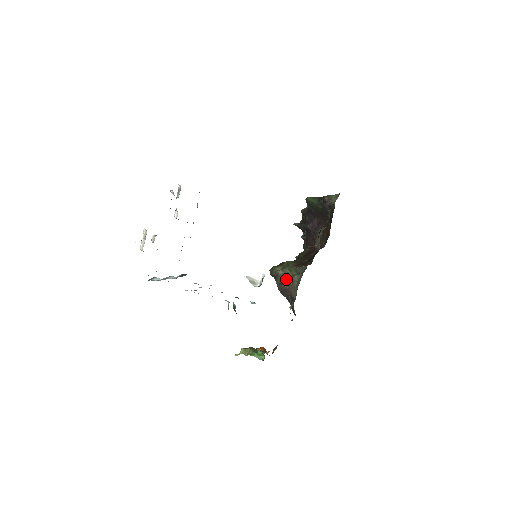
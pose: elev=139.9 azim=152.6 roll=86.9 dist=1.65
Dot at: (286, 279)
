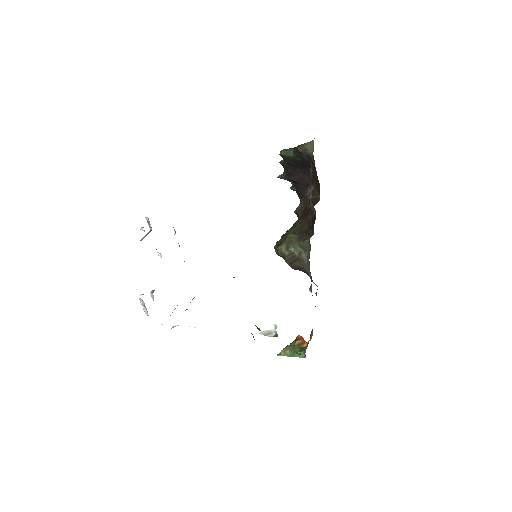
Dot at: (294, 258)
